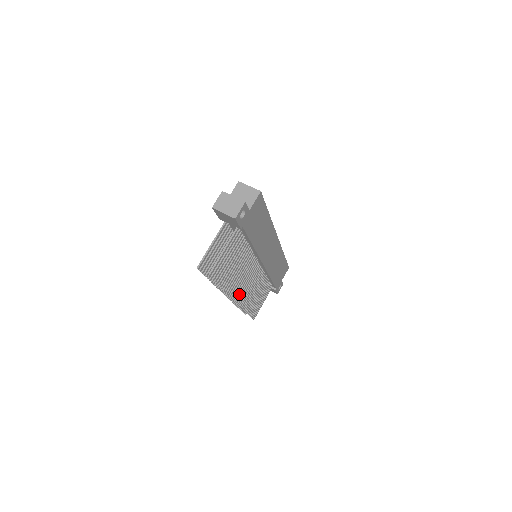
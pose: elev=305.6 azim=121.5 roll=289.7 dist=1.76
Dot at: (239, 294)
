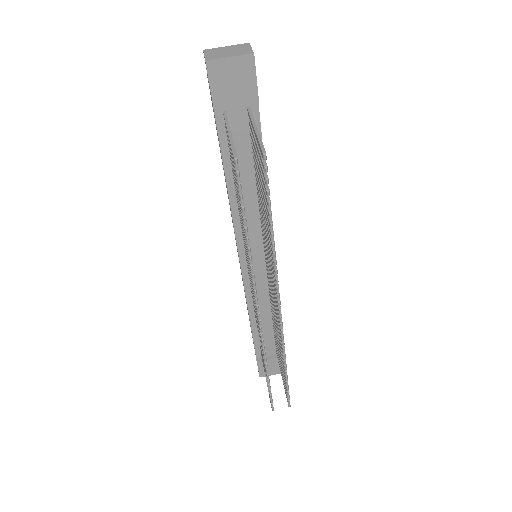
Dot at: occluded
